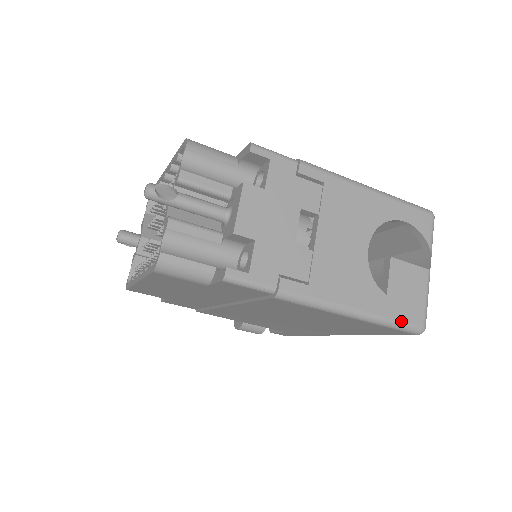
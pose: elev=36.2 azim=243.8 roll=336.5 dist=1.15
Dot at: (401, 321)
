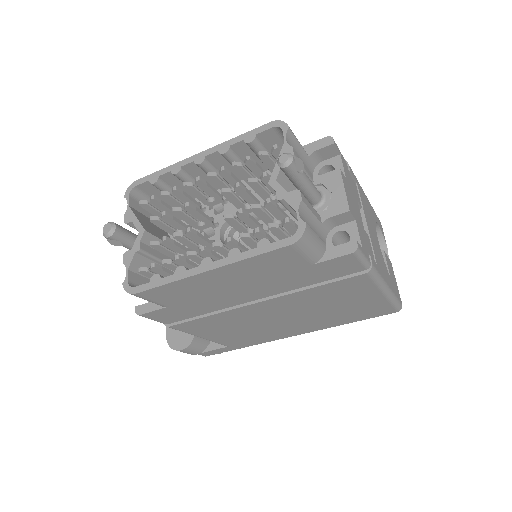
Dot at: (398, 299)
